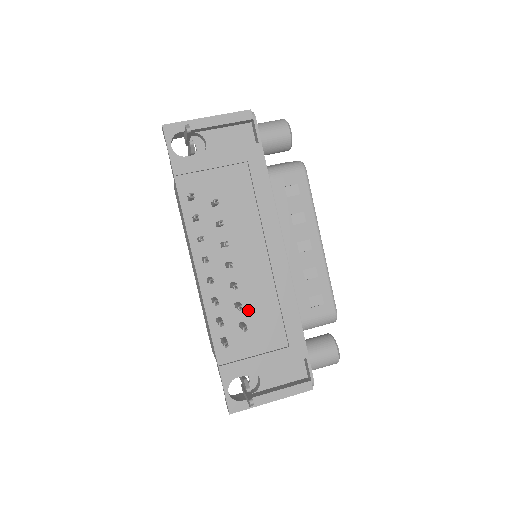
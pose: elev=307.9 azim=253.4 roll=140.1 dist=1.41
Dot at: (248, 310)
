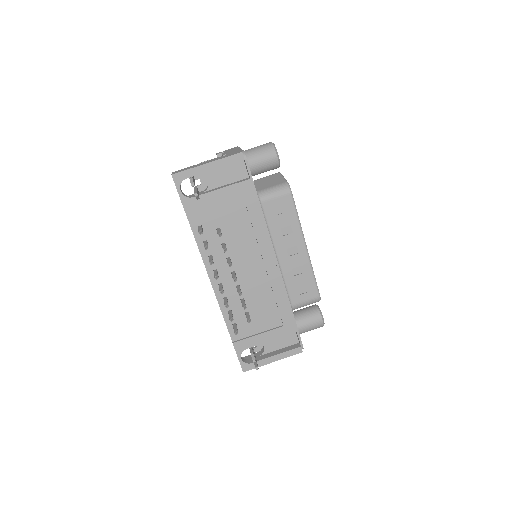
Dot at: (251, 303)
